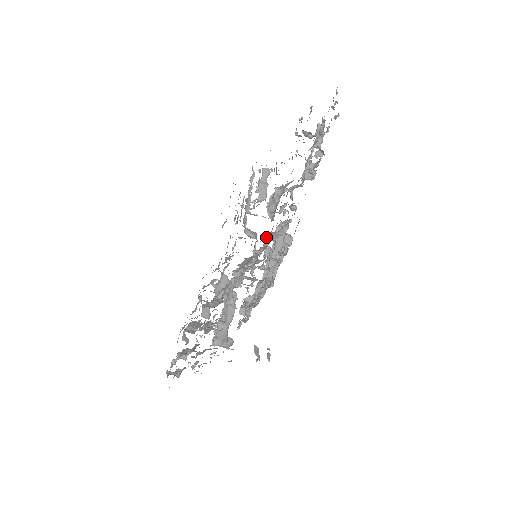
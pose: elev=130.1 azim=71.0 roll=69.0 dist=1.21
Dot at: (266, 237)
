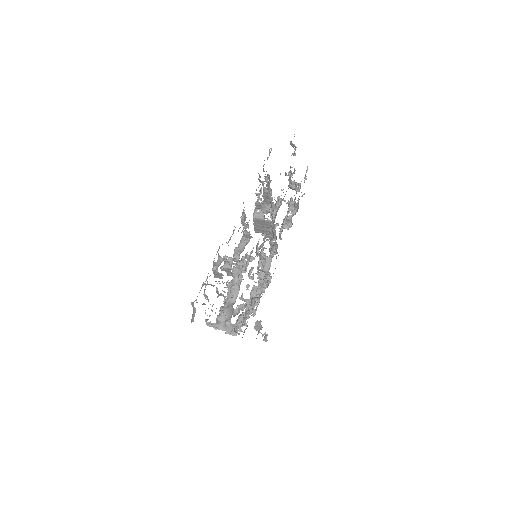
Dot at: occluded
